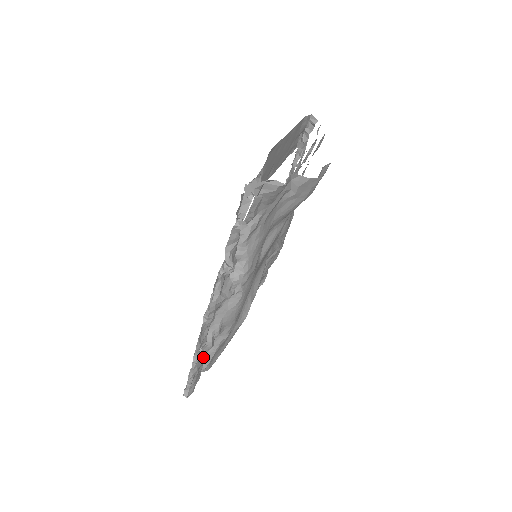
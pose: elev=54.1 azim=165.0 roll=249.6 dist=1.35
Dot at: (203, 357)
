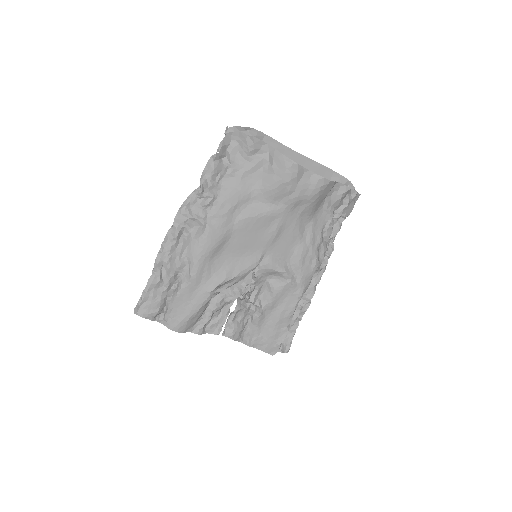
Dot at: (165, 288)
